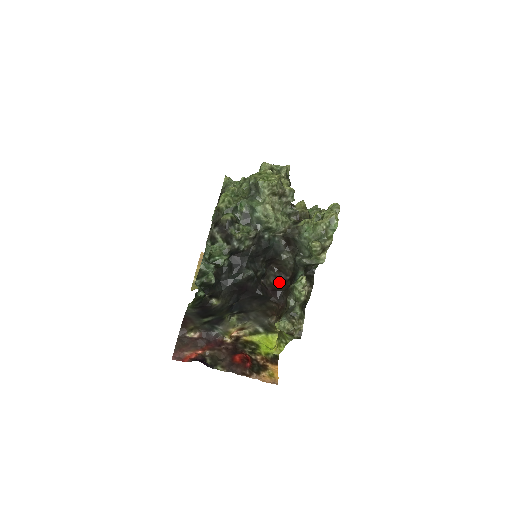
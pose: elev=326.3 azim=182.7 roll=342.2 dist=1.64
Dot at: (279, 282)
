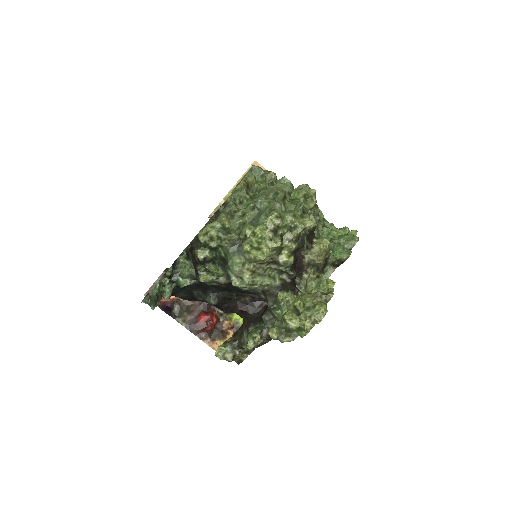
Dot at: (255, 303)
